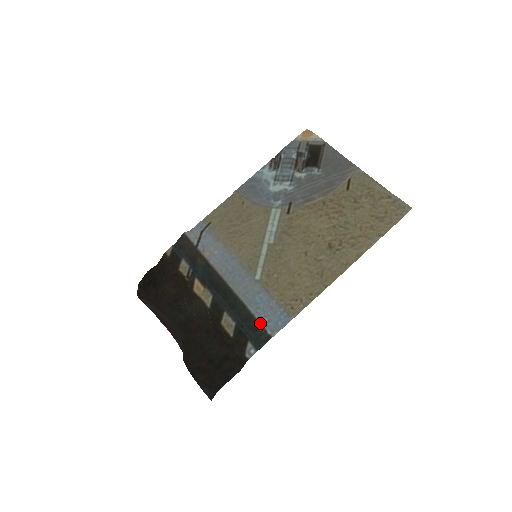
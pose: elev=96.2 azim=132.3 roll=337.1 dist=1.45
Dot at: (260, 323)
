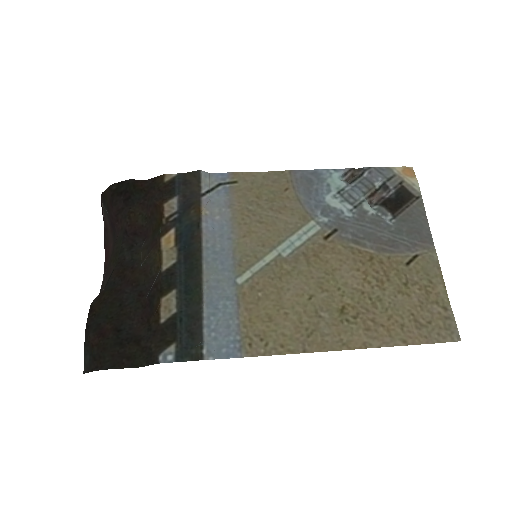
Dot at: (203, 333)
